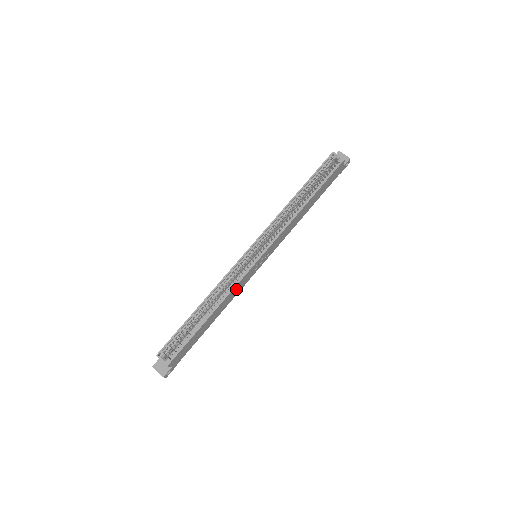
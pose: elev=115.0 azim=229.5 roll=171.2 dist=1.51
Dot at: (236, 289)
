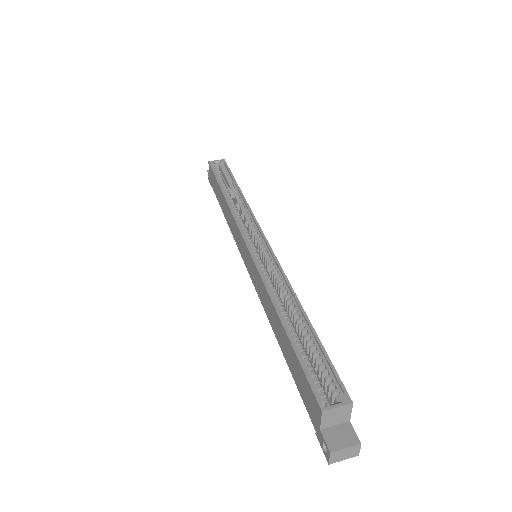
Dot at: occluded
